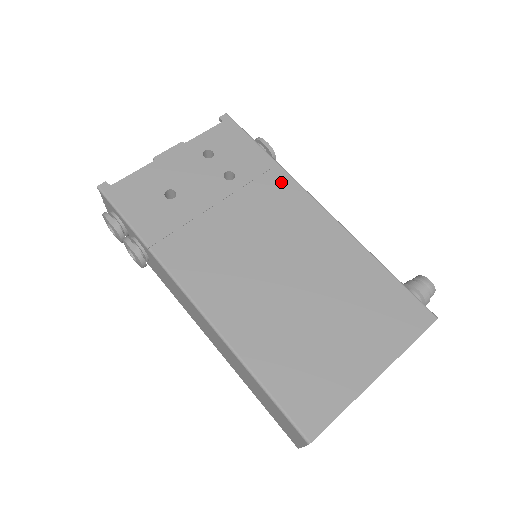
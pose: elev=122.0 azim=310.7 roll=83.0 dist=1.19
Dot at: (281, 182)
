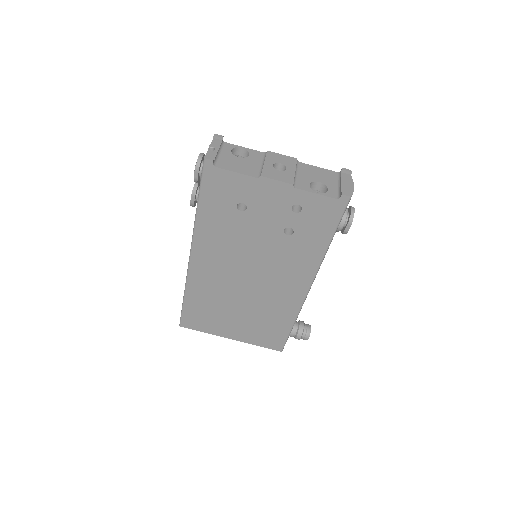
Dot at: (310, 262)
